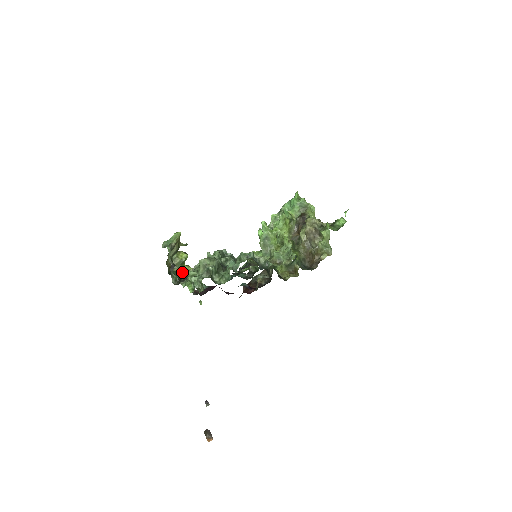
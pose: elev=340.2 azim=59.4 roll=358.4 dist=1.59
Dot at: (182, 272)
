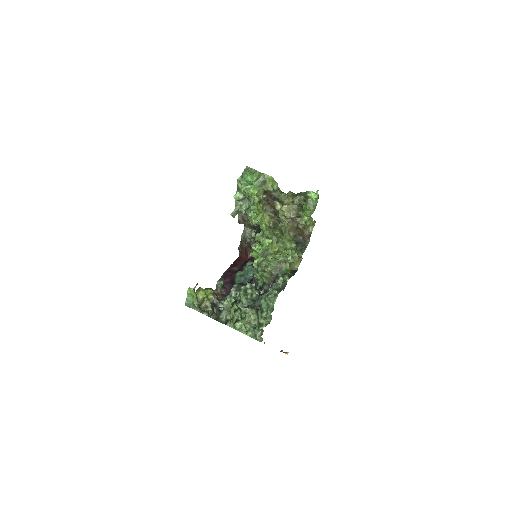
Dot at: (210, 303)
